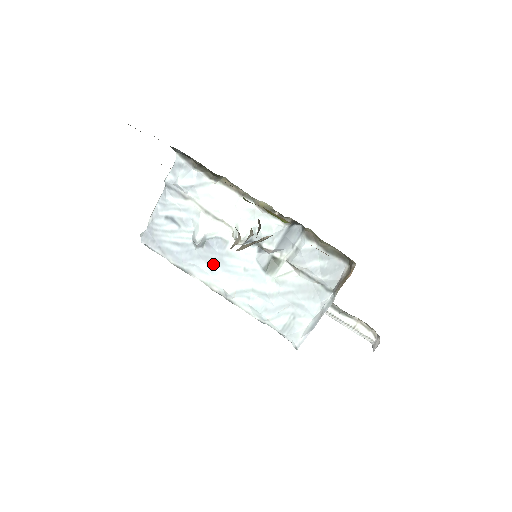
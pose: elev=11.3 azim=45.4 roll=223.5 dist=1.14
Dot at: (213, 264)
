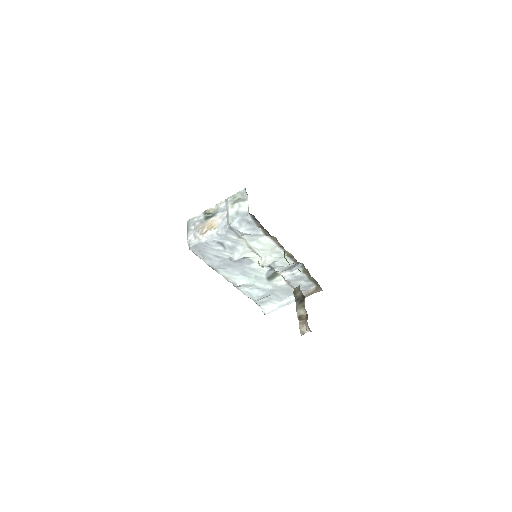
Dot at: (236, 270)
